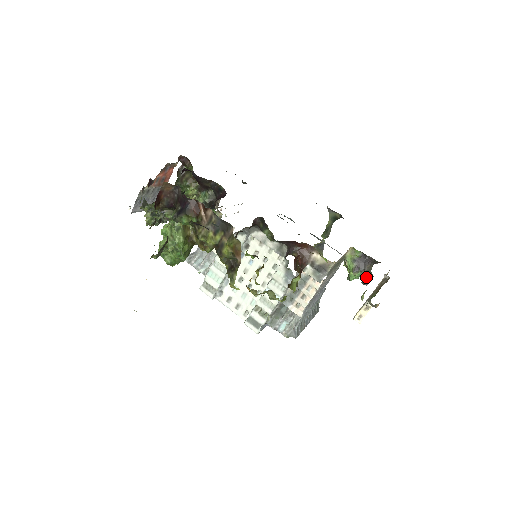
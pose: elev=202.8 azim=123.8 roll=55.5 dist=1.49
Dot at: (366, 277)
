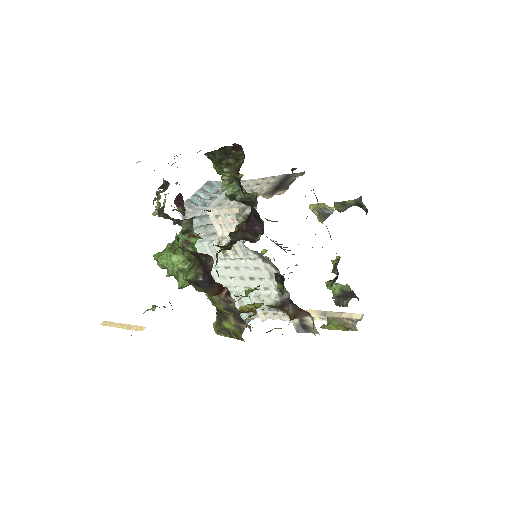
Dot at: (341, 301)
